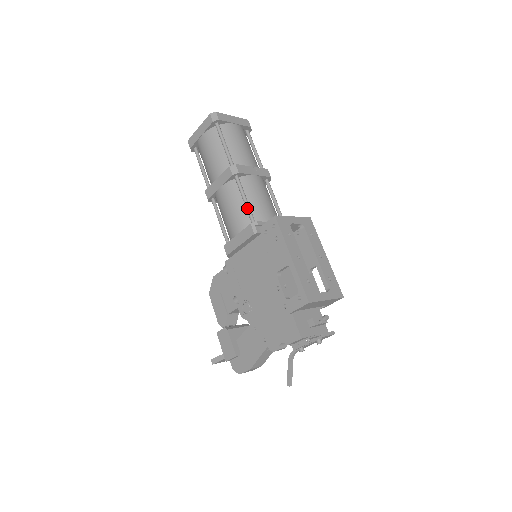
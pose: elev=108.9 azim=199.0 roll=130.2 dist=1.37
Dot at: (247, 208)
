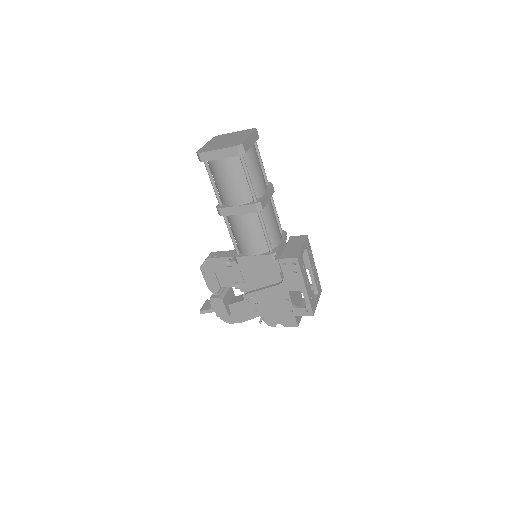
Dot at: (267, 239)
